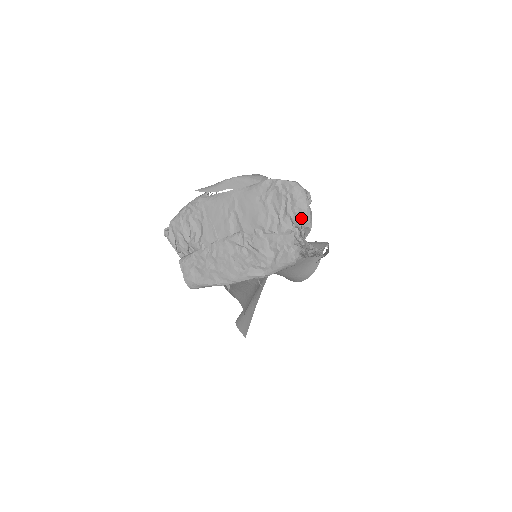
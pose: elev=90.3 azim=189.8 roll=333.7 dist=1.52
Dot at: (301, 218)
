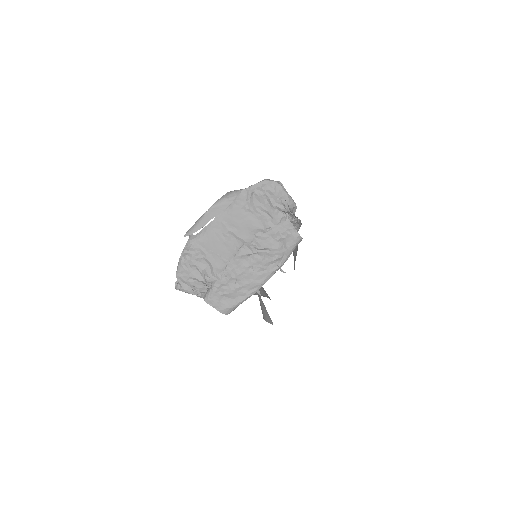
Dot at: (286, 204)
